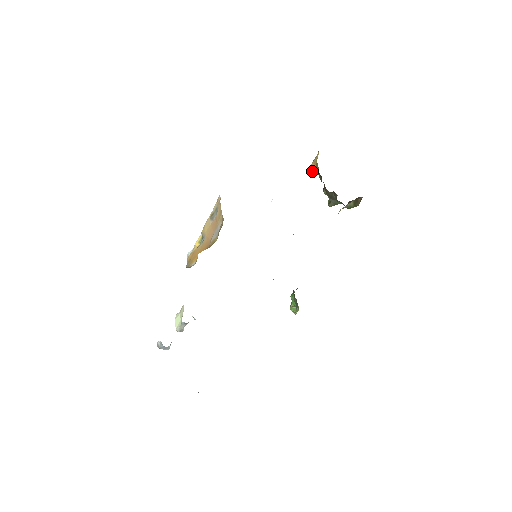
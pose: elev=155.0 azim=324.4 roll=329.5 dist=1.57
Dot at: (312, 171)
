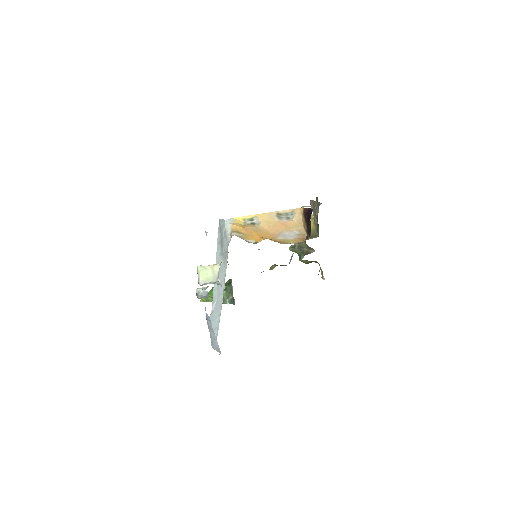
Dot at: occluded
